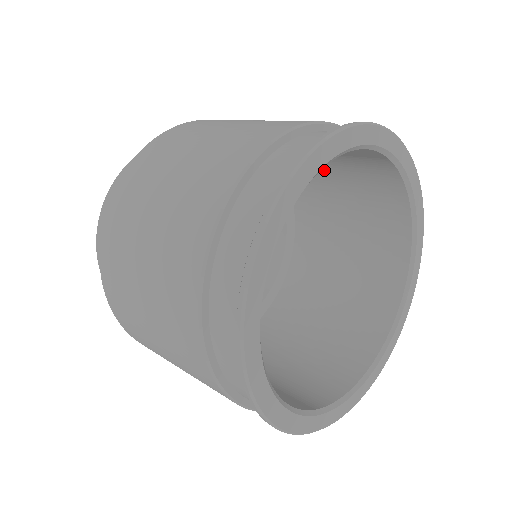
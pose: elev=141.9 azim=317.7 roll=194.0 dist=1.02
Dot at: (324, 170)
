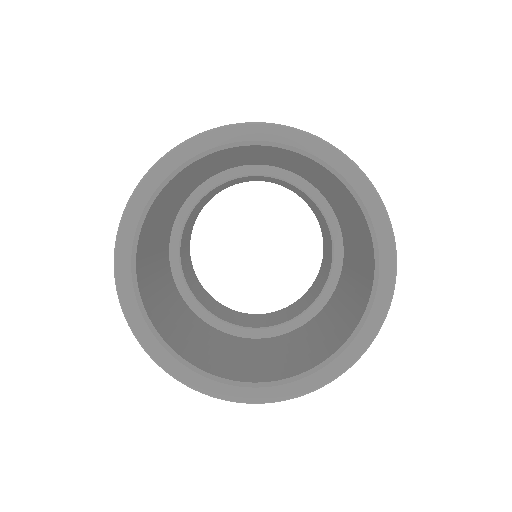
Dot at: (341, 205)
